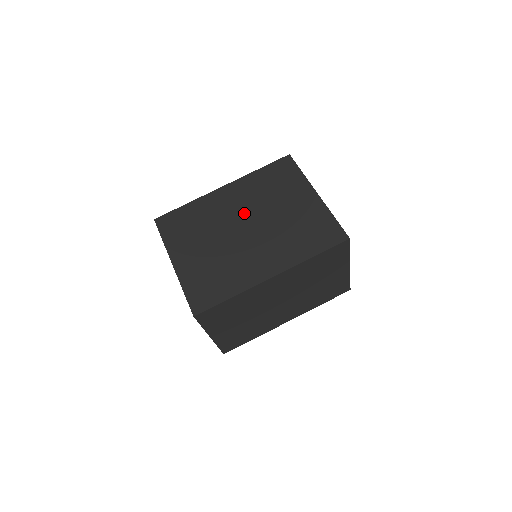
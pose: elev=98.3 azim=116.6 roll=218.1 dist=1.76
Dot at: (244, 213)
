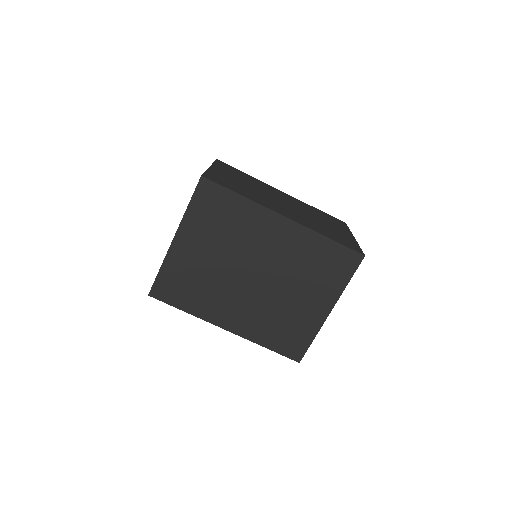
Dot at: (268, 263)
